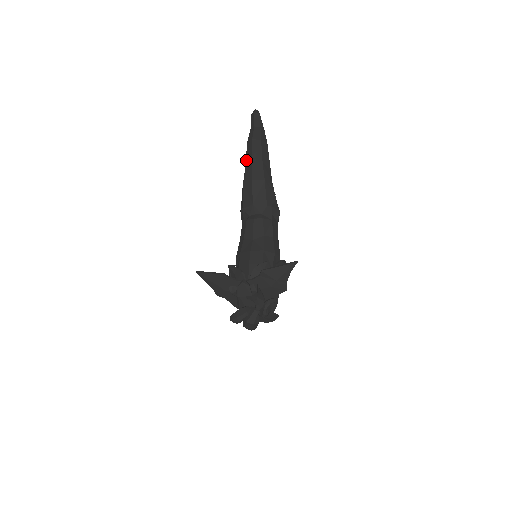
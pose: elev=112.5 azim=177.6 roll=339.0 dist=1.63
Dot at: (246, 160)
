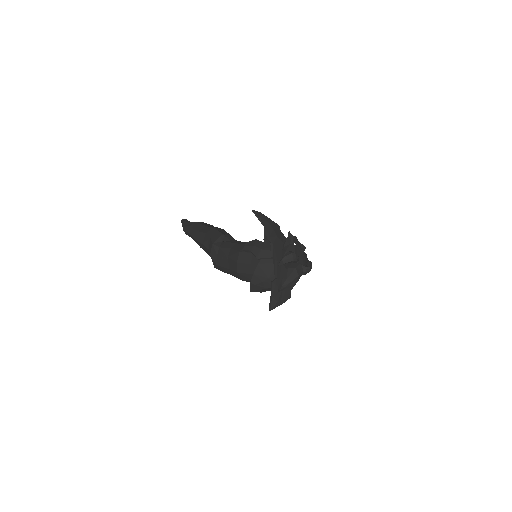
Dot at: (204, 225)
